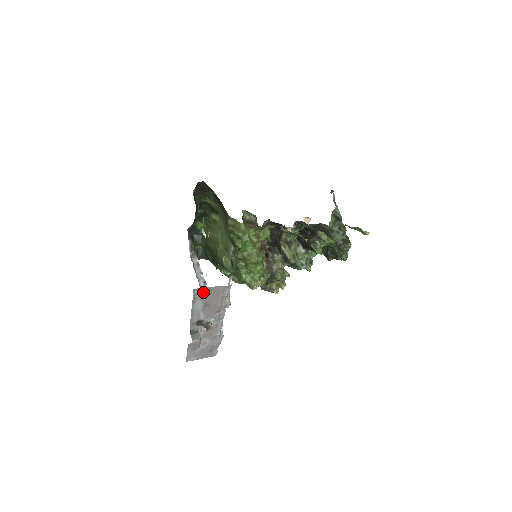
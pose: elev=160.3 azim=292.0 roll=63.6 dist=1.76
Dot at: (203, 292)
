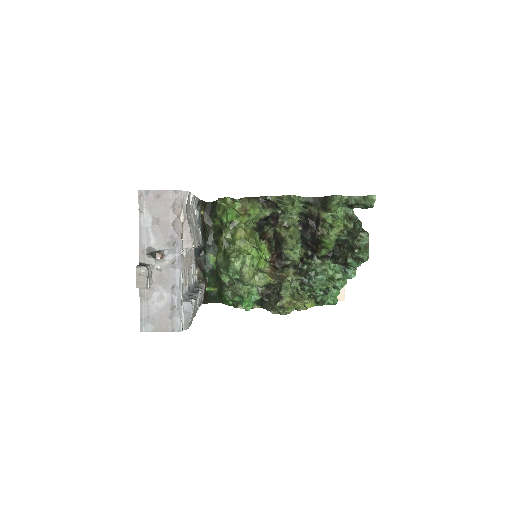
Dot at: (150, 197)
